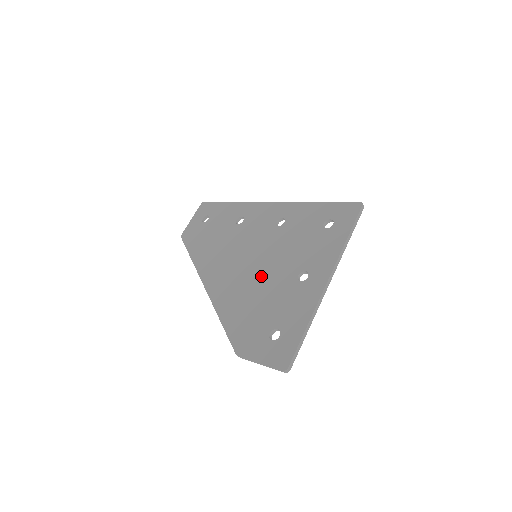
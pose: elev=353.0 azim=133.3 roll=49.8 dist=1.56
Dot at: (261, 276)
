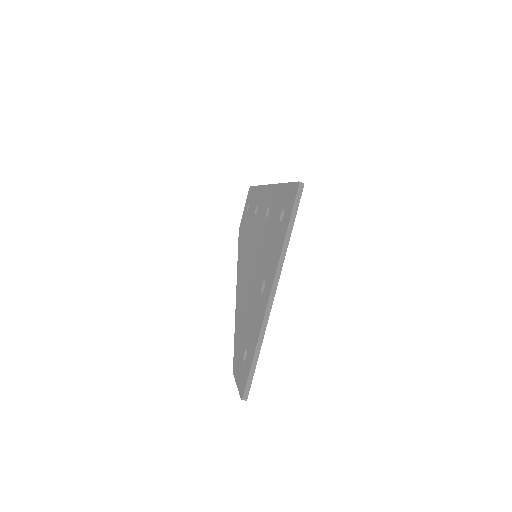
Dot at: (251, 283)
